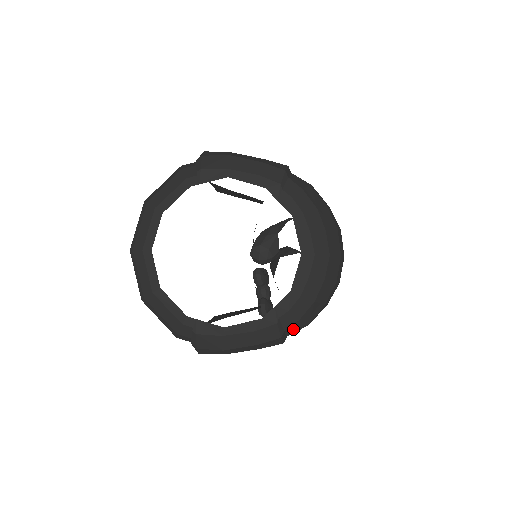
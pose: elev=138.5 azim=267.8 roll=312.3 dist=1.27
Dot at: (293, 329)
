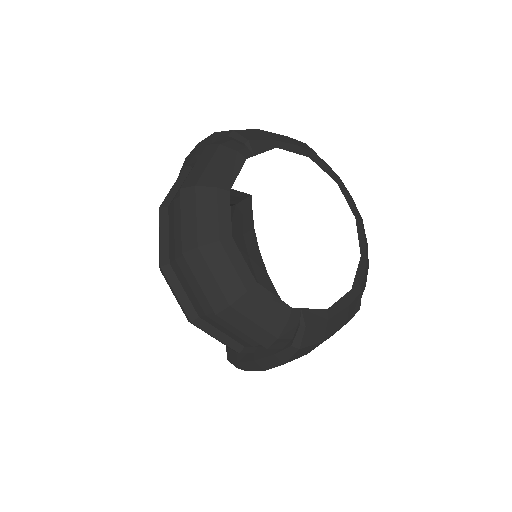
Dot at: occluded
